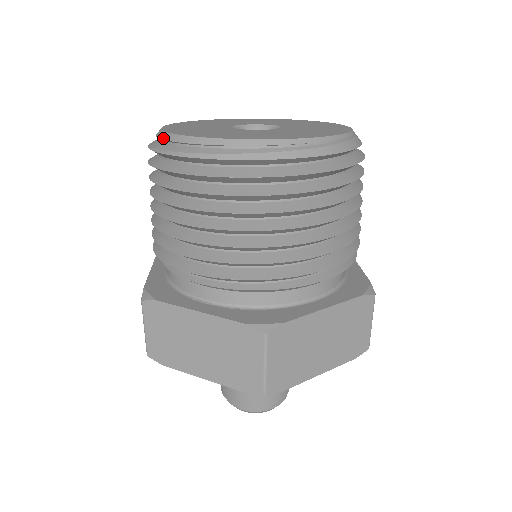
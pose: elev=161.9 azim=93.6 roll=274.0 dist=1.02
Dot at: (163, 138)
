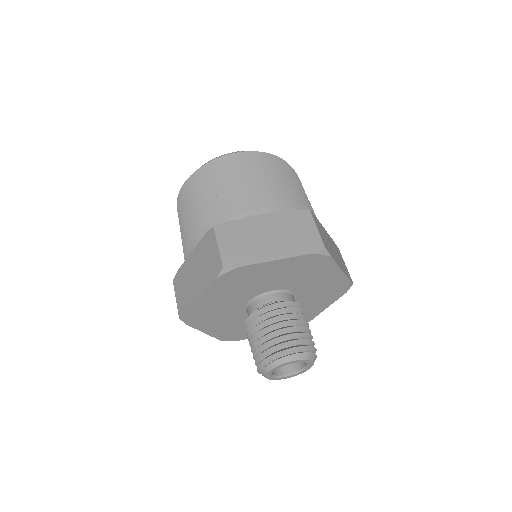
Dot at: (205, 163)
